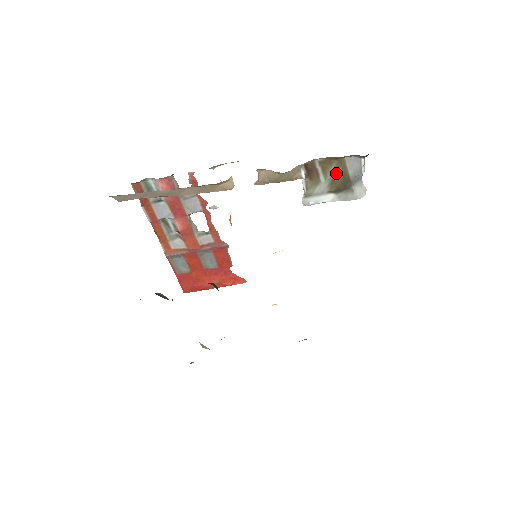
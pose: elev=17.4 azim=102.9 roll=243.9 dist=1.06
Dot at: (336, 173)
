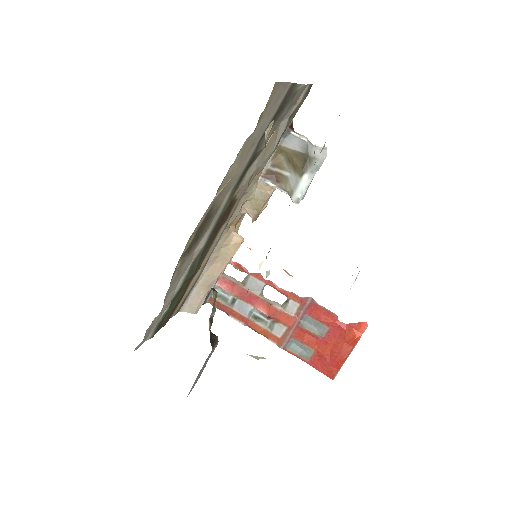
Dot at: (290, 160)
